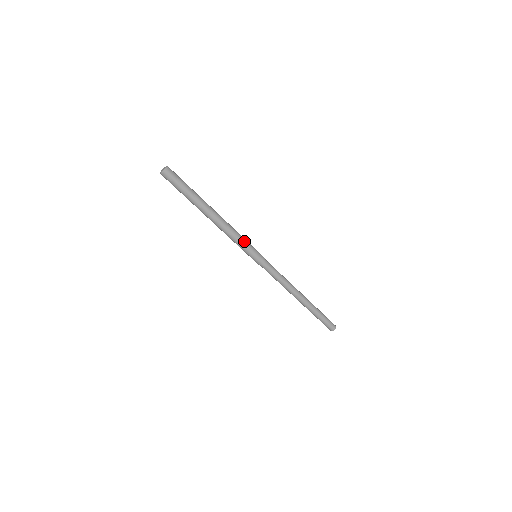
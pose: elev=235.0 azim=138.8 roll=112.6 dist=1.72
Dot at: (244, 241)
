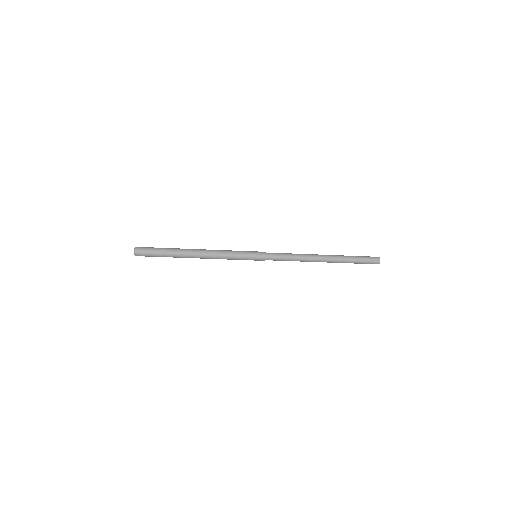
Dot at: (235, 255)
